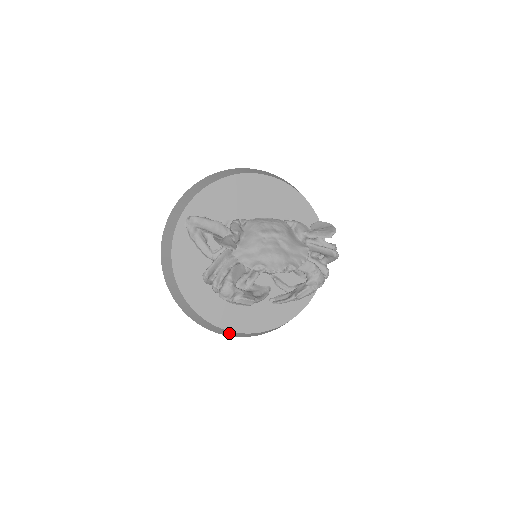
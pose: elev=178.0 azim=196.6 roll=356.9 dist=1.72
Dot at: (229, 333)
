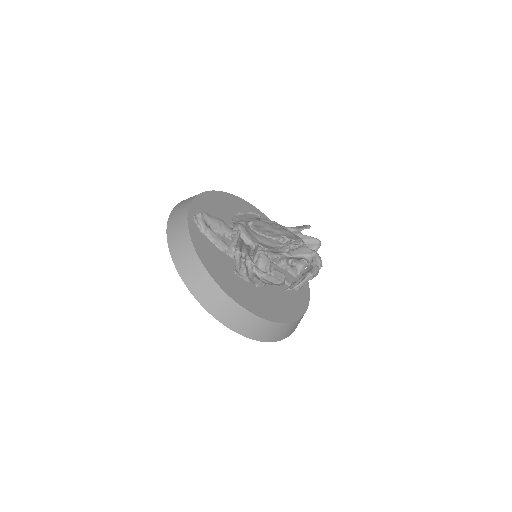
Dot at: (264, 329)
